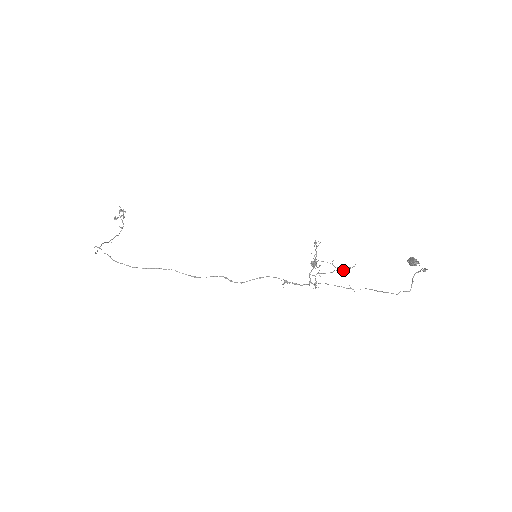
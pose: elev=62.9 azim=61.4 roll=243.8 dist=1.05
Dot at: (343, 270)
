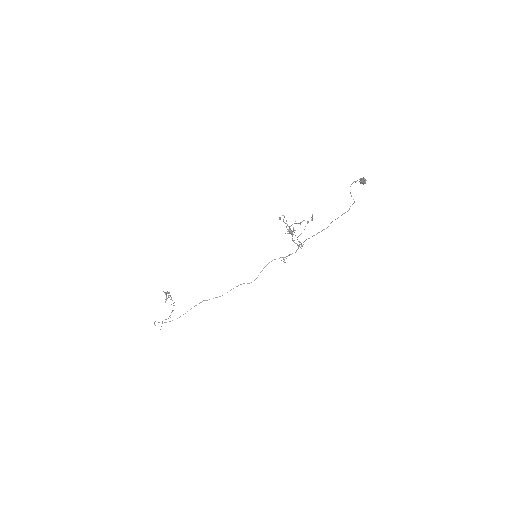
Dot at: occluded
